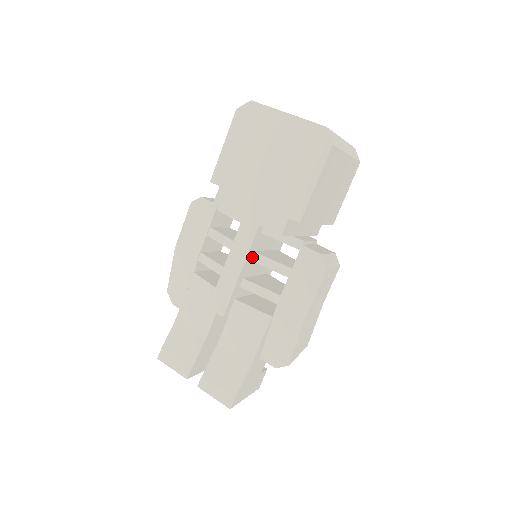
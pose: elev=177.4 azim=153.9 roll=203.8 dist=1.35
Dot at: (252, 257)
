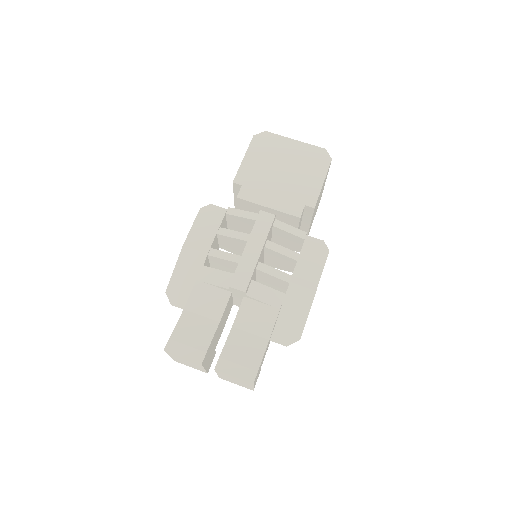
Dot at: (266, 244)
